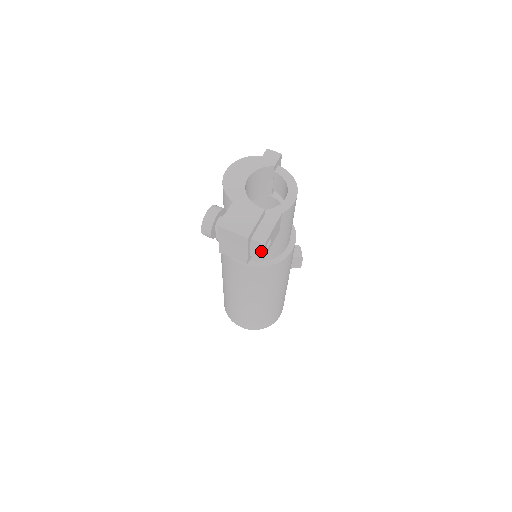
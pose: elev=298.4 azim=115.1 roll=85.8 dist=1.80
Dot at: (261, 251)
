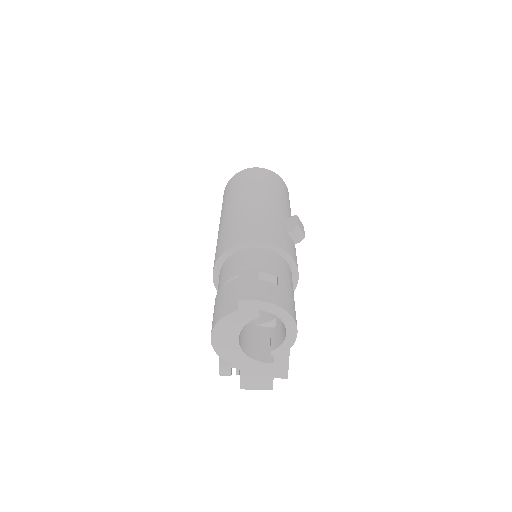
Dot at: occluded
